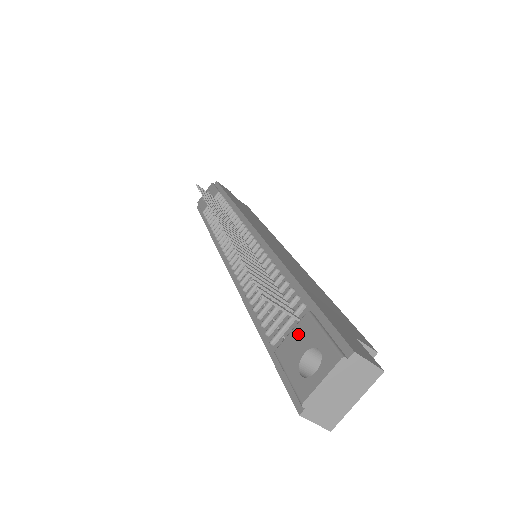
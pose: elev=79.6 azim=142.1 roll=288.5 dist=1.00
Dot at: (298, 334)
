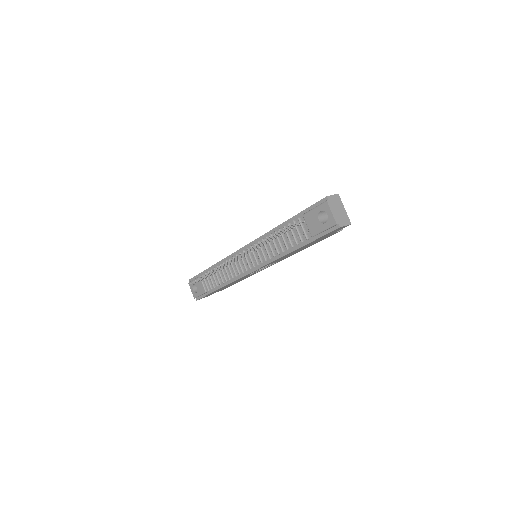
Dot at: (310, 222)
